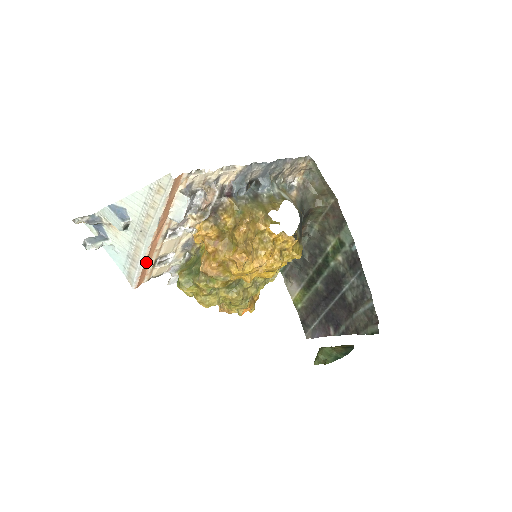
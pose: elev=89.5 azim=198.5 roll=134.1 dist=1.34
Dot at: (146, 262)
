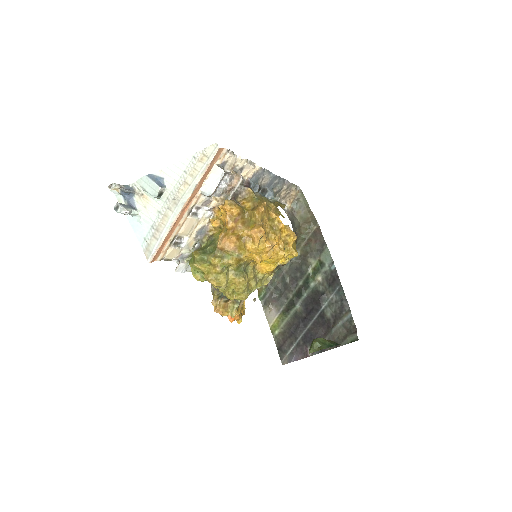
Dot at: (169, 233)
